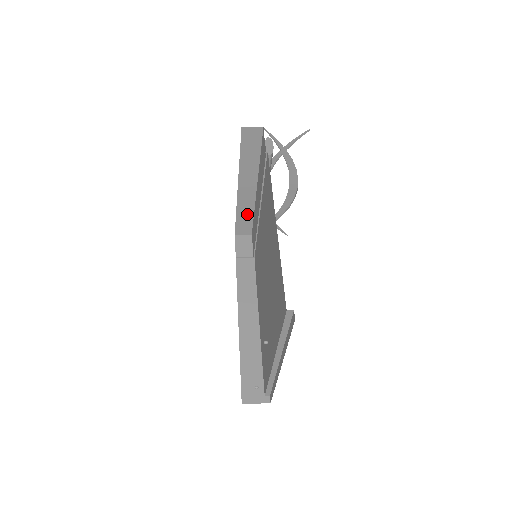
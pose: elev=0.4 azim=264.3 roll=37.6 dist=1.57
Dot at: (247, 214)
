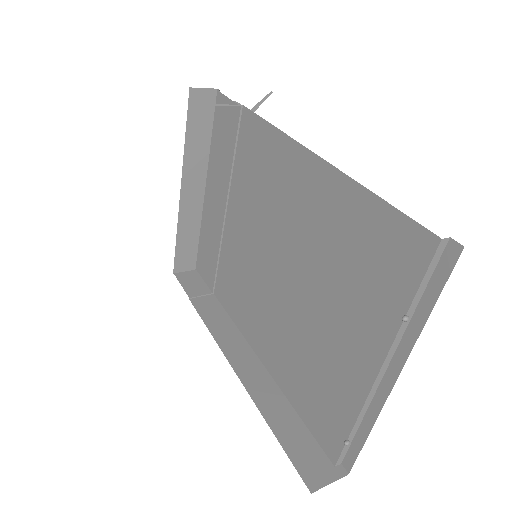
Dot at: (190, 236)
